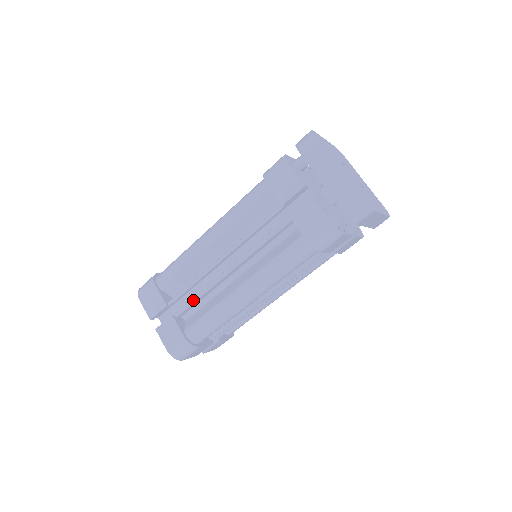
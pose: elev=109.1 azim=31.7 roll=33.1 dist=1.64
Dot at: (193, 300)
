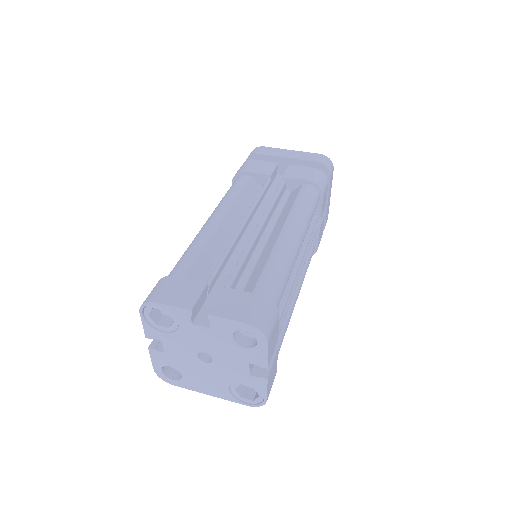
Dot at: (238, 265)
